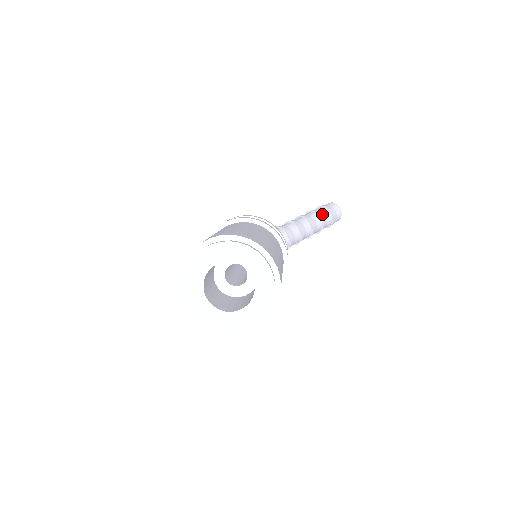
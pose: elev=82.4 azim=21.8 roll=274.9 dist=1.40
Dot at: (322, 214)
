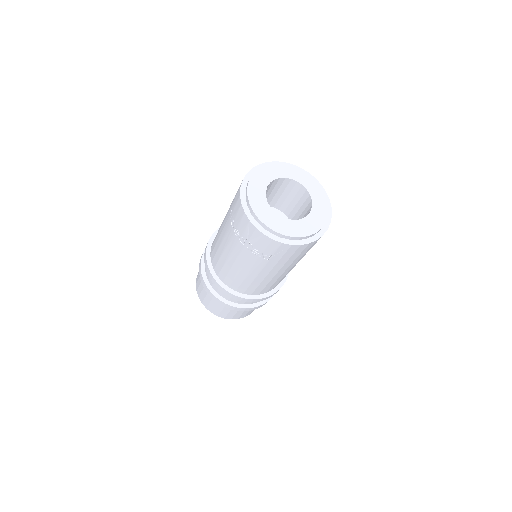
Dot at: occluded
